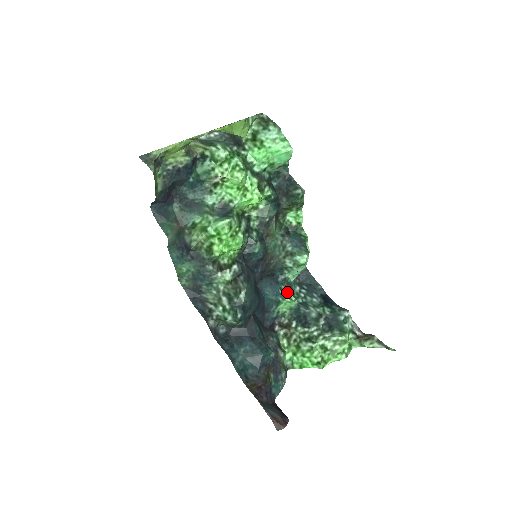
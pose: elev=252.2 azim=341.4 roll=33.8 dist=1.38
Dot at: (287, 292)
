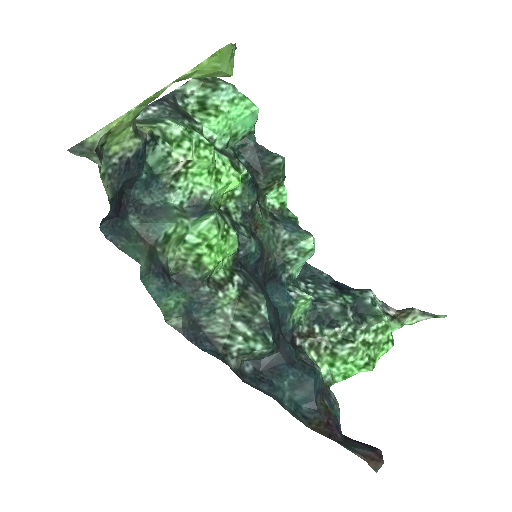
Dot at: (298, 292)
